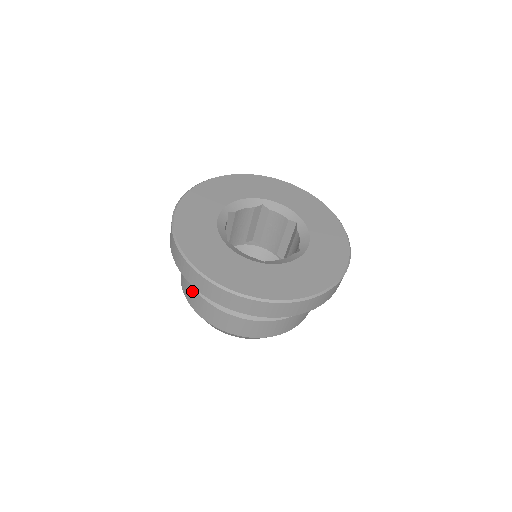
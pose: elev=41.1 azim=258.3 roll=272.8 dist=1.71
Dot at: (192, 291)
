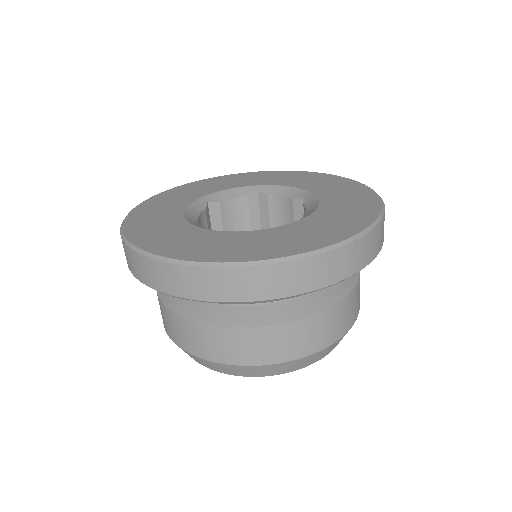
Dot at: (162, 309)
